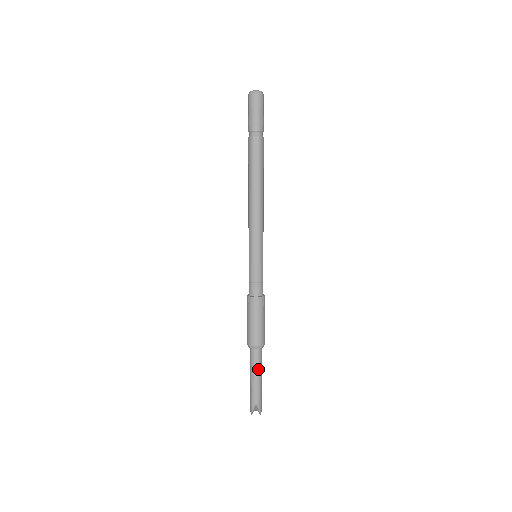
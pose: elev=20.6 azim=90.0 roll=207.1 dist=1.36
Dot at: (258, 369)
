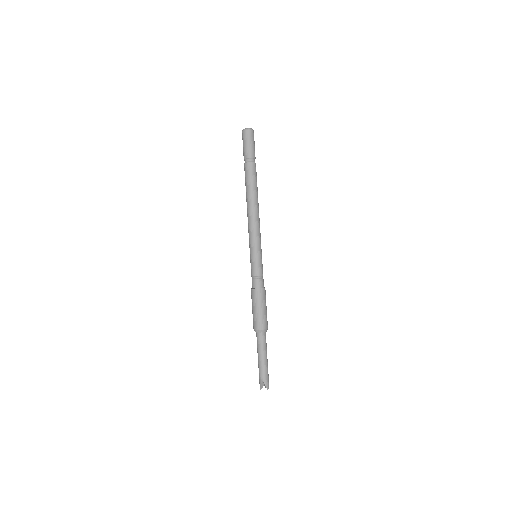
Dot at: (262, 350)
